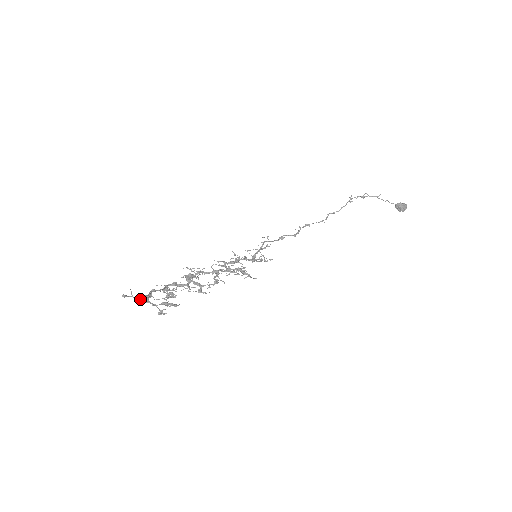
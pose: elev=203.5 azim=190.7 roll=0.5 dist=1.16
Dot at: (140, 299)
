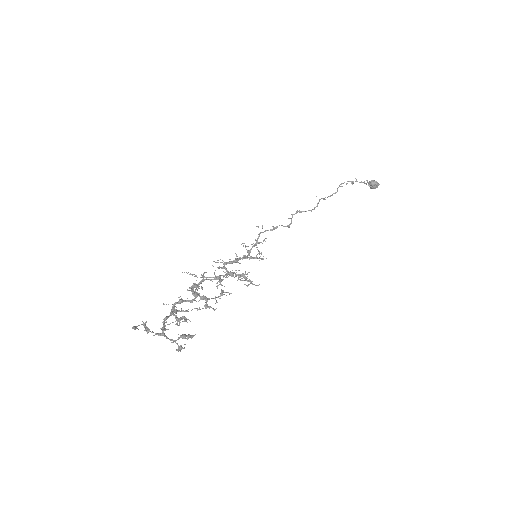
Dot at: (156, 334)
